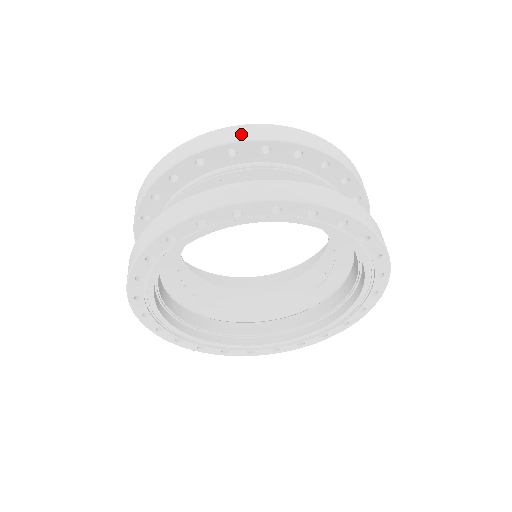
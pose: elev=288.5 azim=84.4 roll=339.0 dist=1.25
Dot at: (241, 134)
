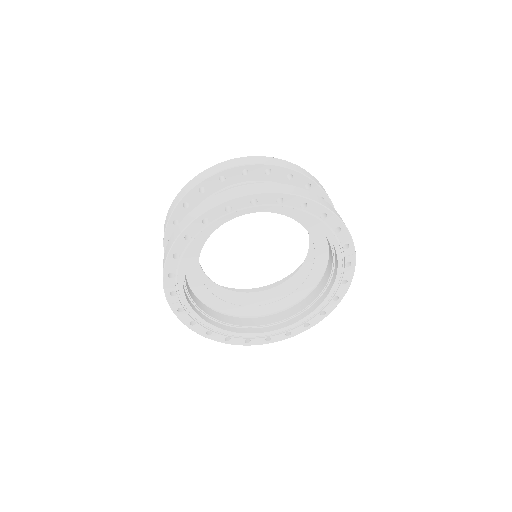
Dot at: (226, 165)
